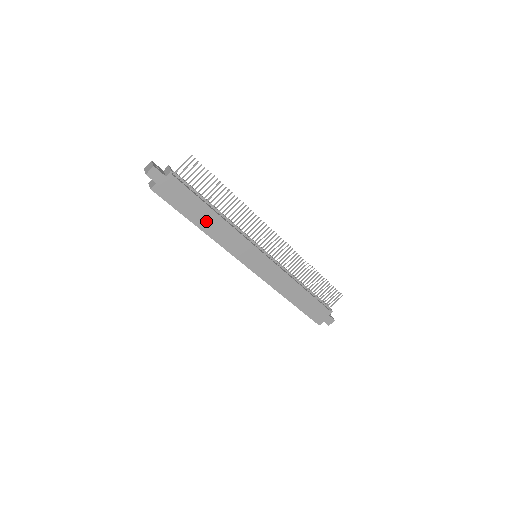
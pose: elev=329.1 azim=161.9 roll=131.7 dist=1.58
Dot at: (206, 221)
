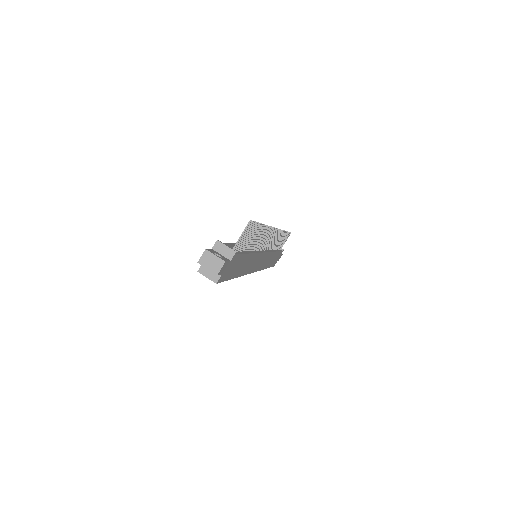
Dot at: (243, 267)
